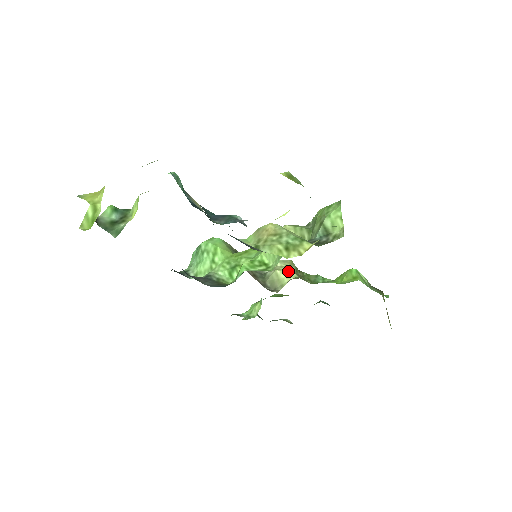
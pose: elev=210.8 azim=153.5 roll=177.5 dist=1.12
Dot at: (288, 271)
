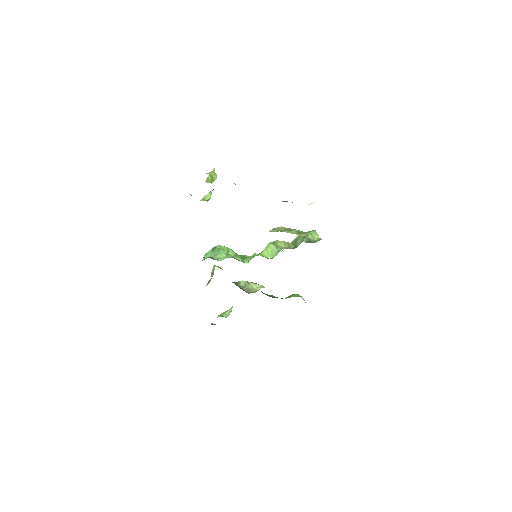
Dot at: occluded
